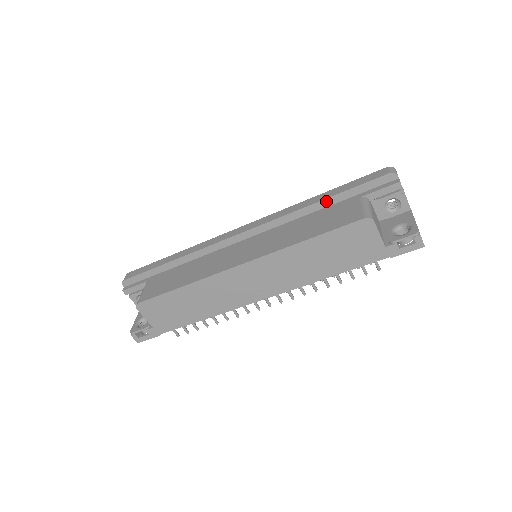
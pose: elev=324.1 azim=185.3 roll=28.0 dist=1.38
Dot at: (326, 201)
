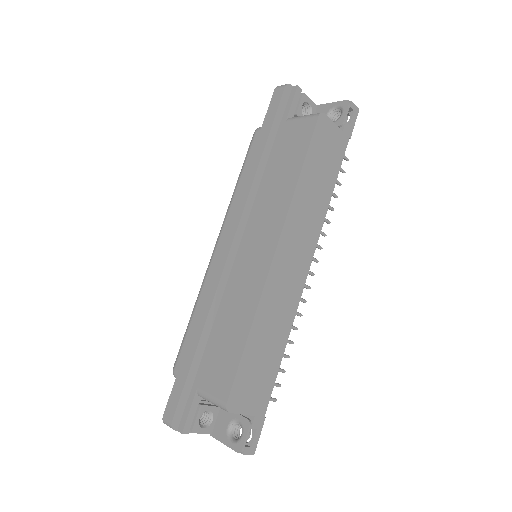
Dot at: (266, 149)
